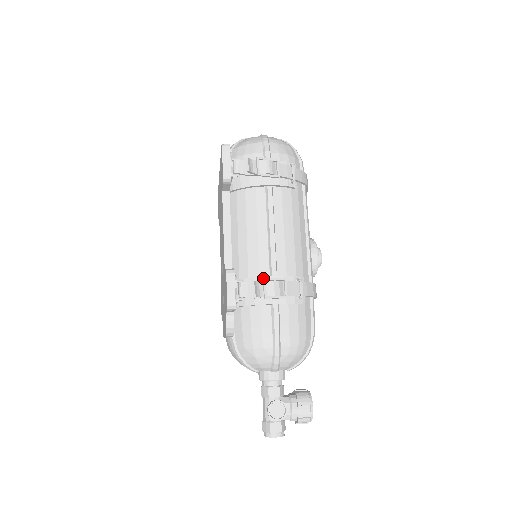
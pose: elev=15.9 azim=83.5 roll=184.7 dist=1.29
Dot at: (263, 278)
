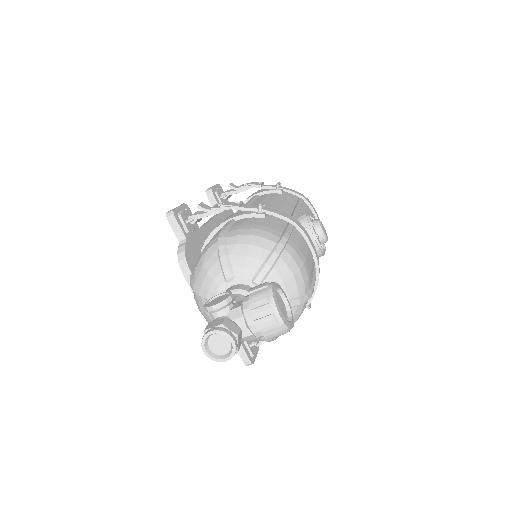
Dot at: (216, 204)
